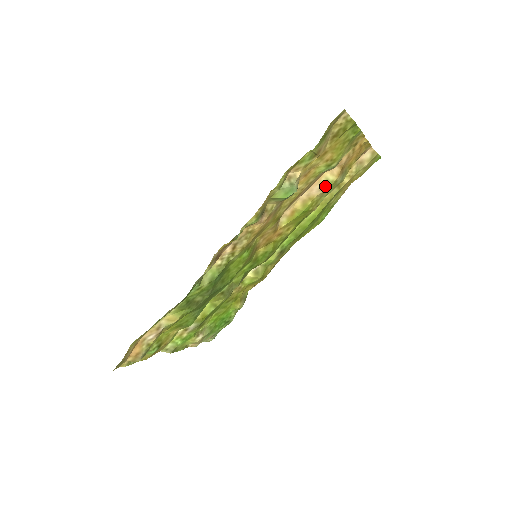
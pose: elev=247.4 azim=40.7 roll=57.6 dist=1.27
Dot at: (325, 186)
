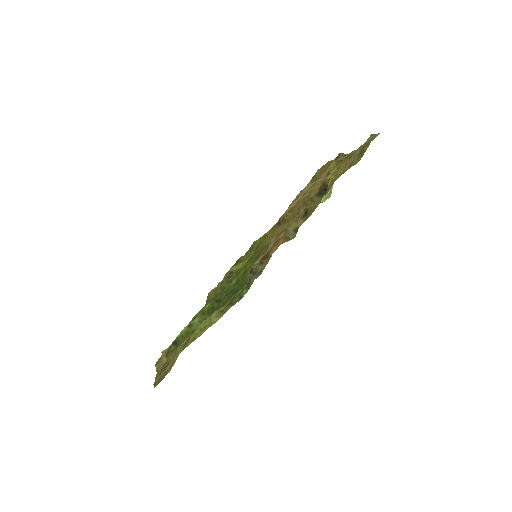
Dot at: occluded
